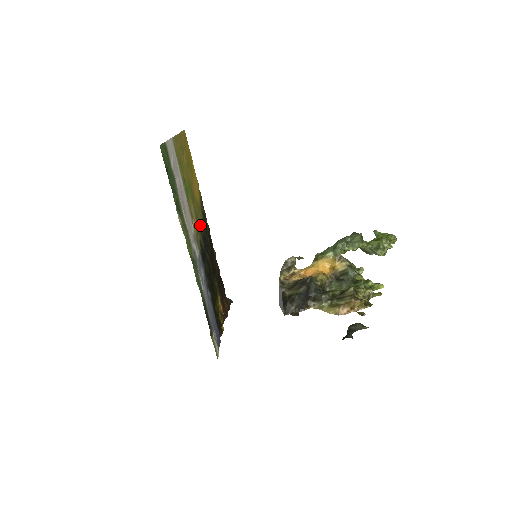
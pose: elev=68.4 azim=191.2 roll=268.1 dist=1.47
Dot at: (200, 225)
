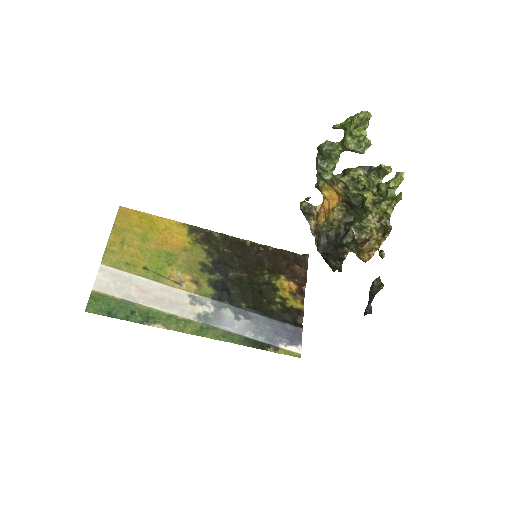
Dot at: (201, 265)
